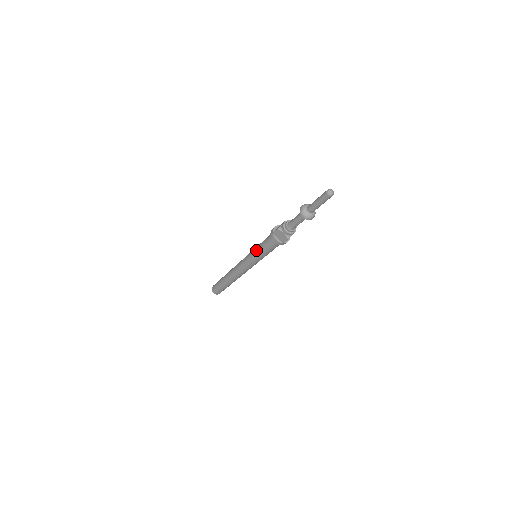
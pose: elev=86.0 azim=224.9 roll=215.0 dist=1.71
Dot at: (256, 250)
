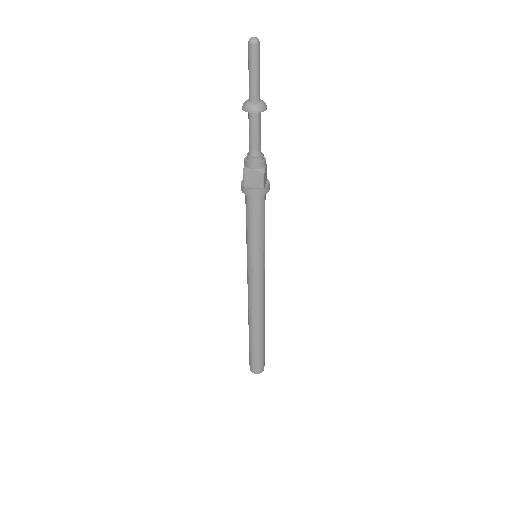
Dot at: (247, 241)
